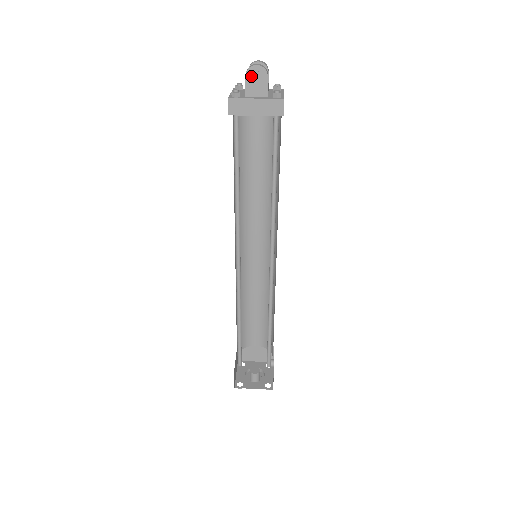
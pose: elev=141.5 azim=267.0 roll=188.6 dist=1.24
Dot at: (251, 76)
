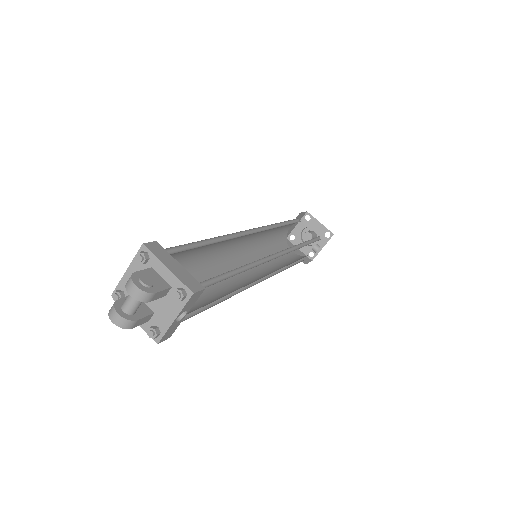
Dot at: occluded
